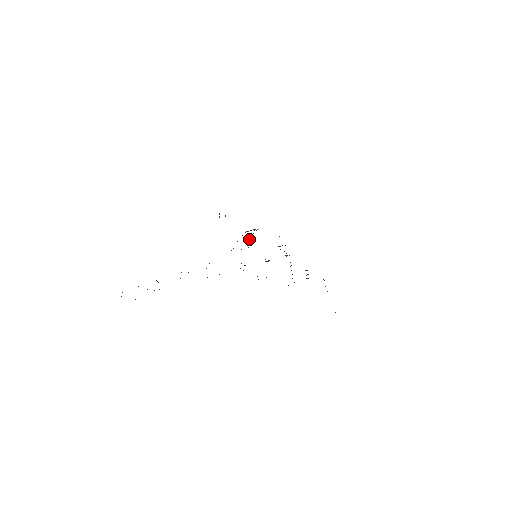
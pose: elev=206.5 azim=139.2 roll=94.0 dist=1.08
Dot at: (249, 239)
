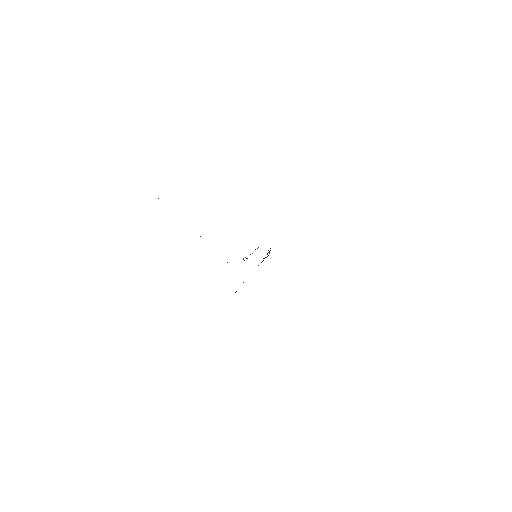
Dot at: occluded
